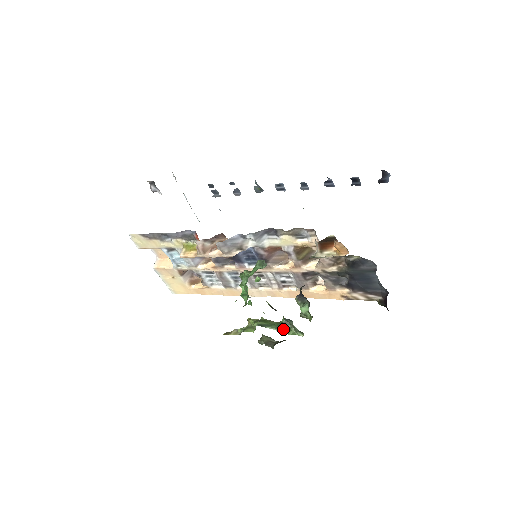
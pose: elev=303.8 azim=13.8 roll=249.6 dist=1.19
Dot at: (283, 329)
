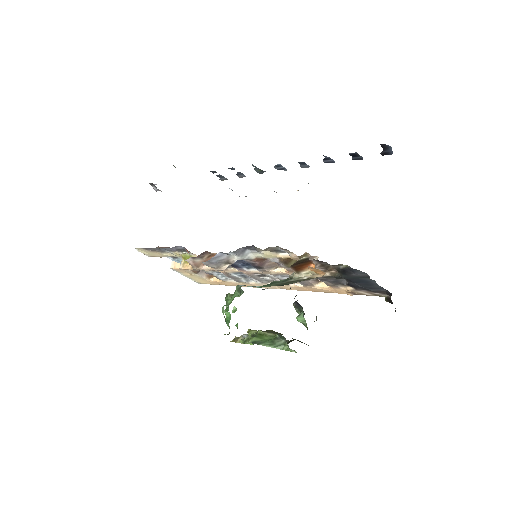
Dot at: (277, 345)
